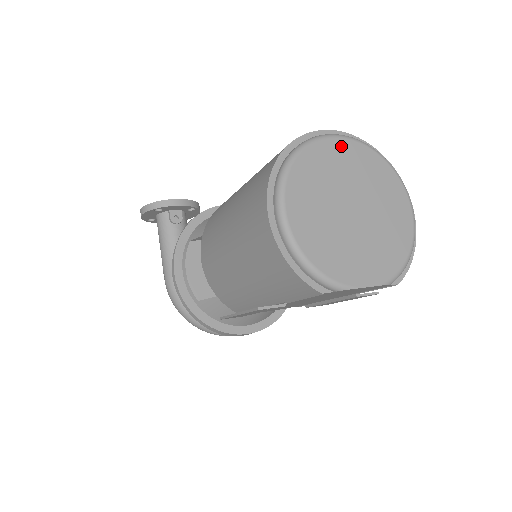
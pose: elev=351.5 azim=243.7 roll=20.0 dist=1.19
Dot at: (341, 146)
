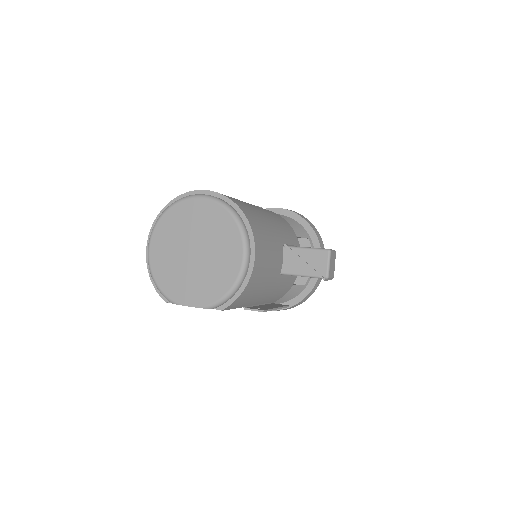
Dot at: (198, 204)
